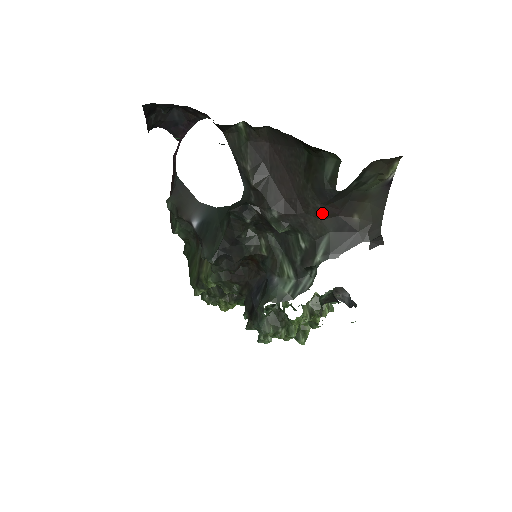
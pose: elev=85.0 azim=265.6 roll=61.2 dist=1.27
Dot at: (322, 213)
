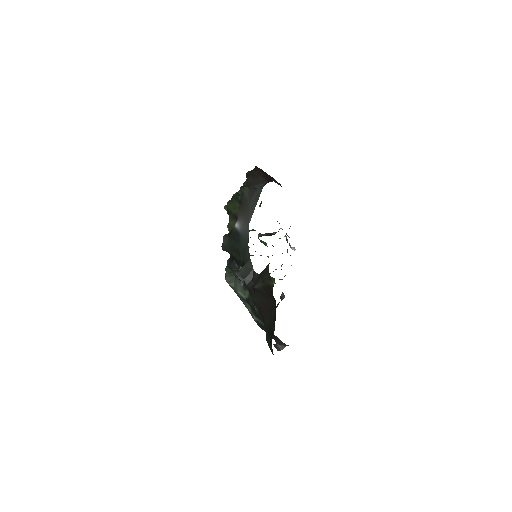
Dot at: occluded
